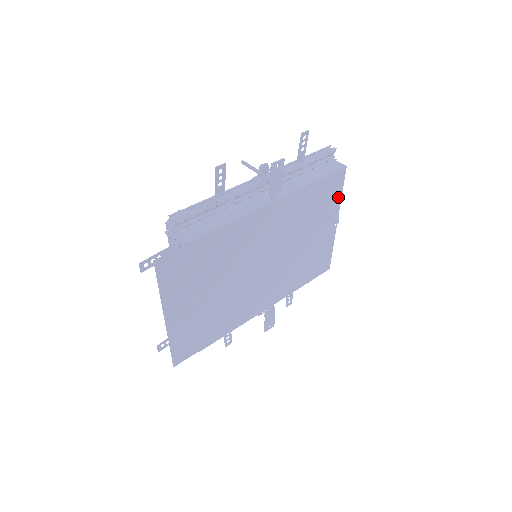
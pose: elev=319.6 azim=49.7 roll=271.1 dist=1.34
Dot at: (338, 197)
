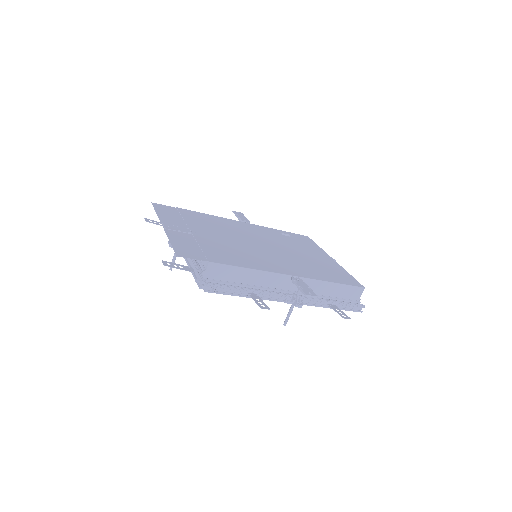
Dot at: (316, 247)
